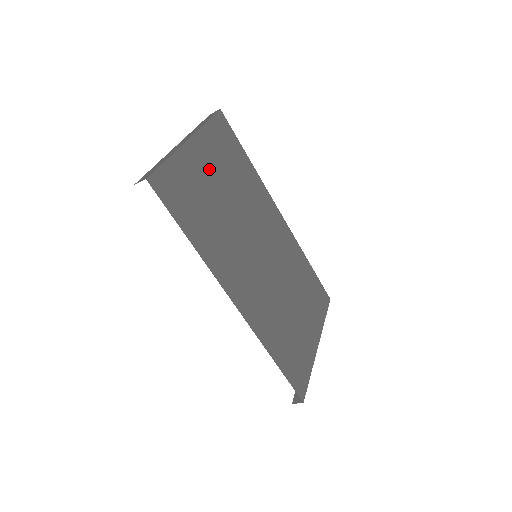
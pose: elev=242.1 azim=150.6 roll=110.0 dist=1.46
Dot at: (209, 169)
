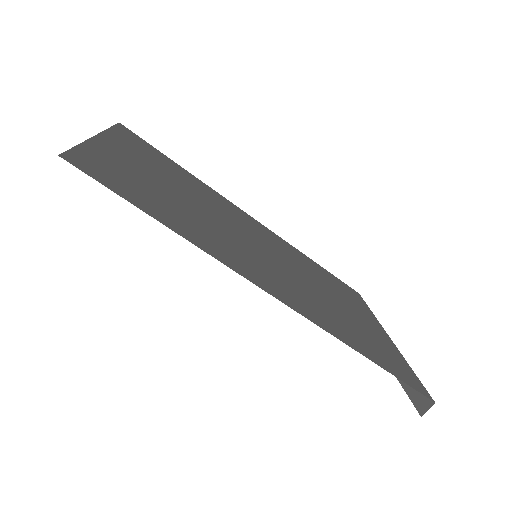
Dot at: (141, 165)
